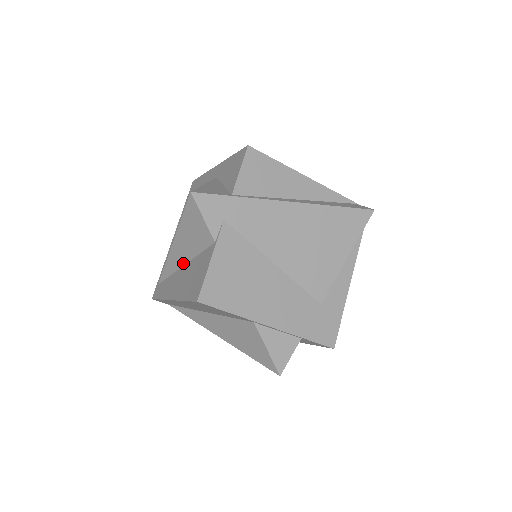
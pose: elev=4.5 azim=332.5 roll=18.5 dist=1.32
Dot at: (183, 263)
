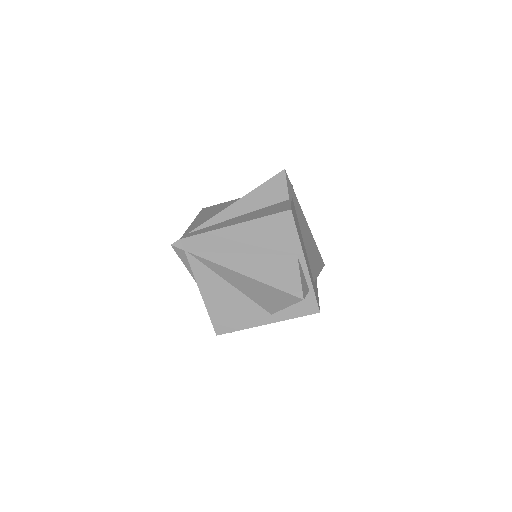
Dot at: (241, 214)
